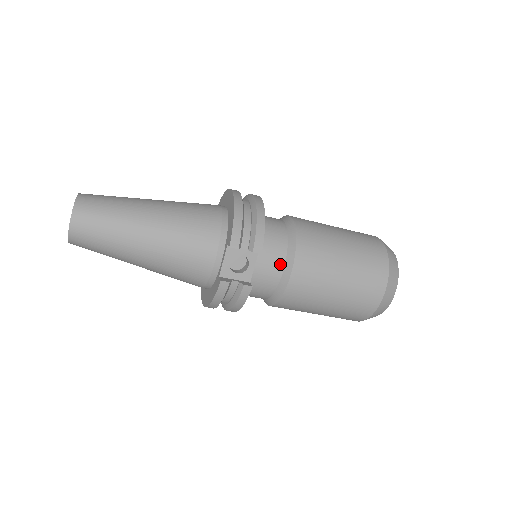
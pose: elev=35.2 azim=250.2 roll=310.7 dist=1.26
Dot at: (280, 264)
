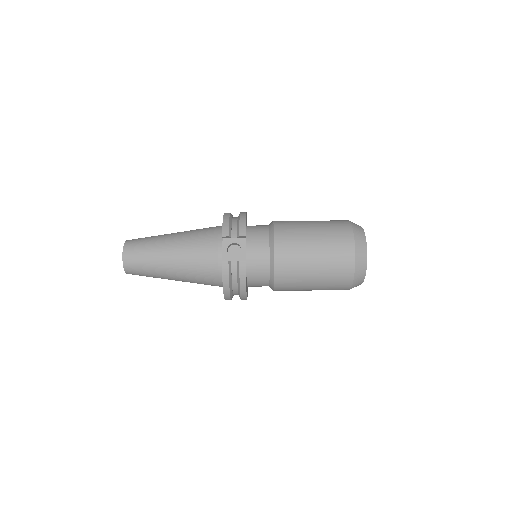
Dot at: (266, 246)
